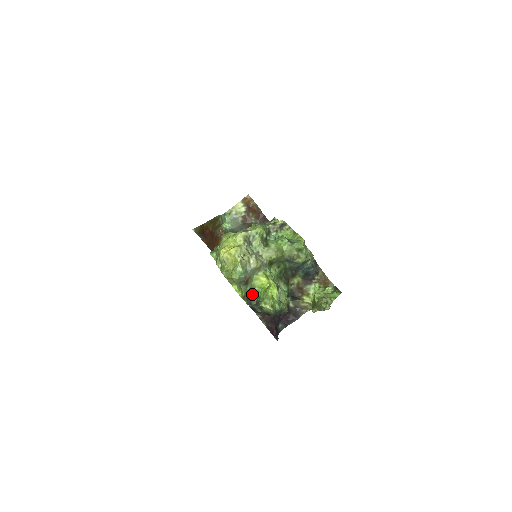
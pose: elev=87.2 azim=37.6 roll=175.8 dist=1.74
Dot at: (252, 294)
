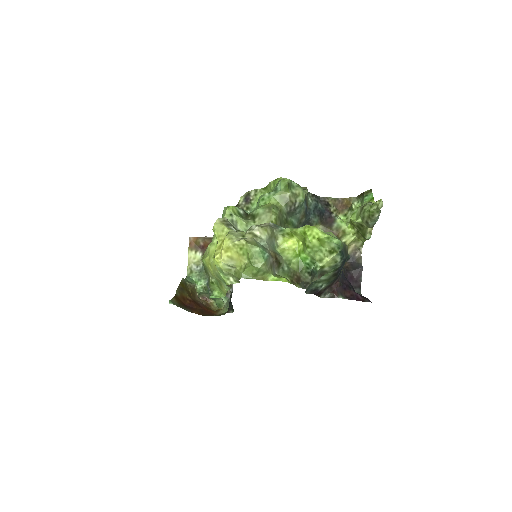
Dot at: (296, 273)
